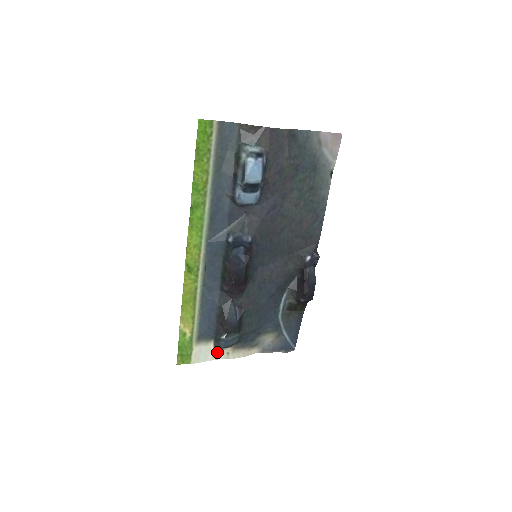
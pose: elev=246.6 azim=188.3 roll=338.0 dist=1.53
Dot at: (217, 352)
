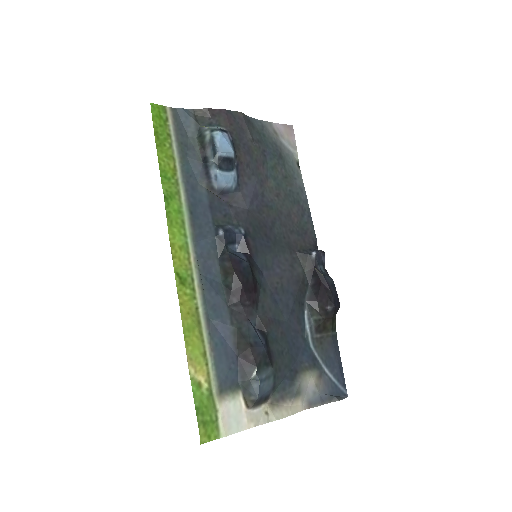
Dot at: (251, 413)
